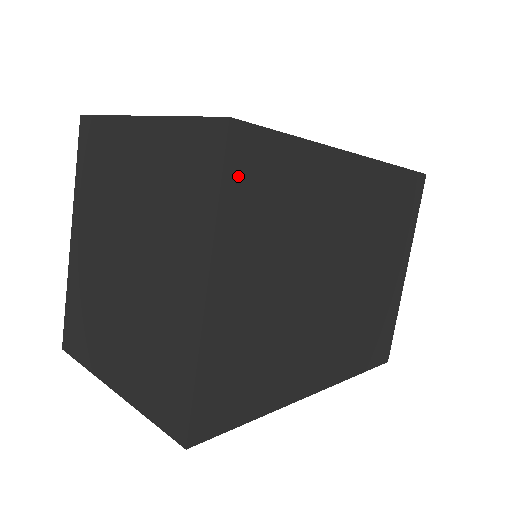
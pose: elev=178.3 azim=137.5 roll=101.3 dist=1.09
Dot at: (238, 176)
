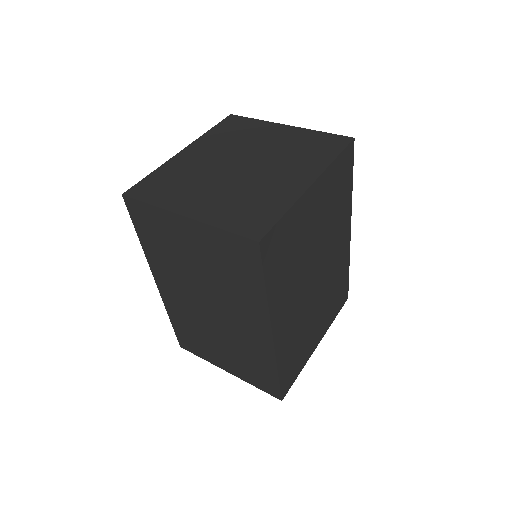
Dot at: (342, 161)
